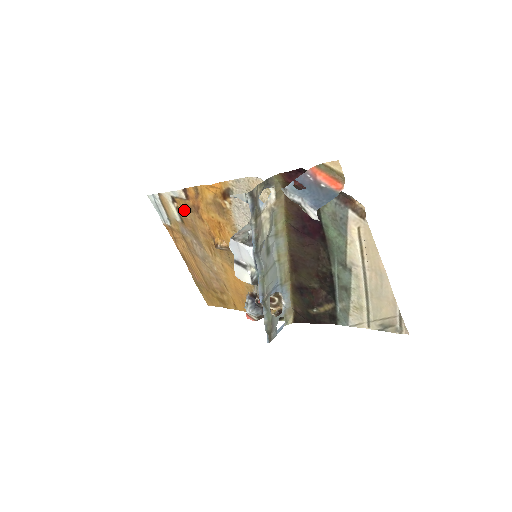
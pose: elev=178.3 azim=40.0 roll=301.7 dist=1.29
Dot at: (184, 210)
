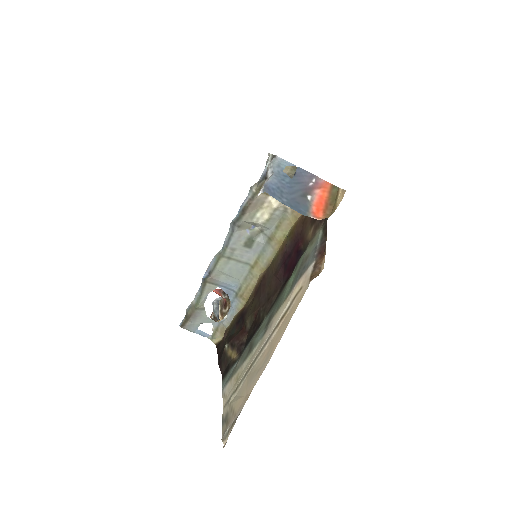
Dot at: occluded
